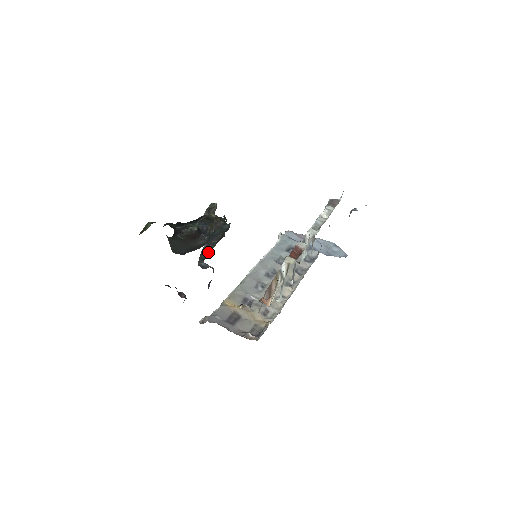
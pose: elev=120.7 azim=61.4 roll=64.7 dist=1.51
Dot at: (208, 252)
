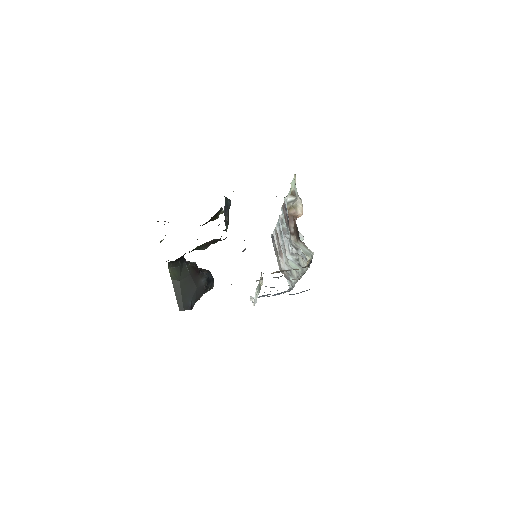
Dot at: (226, 230)
